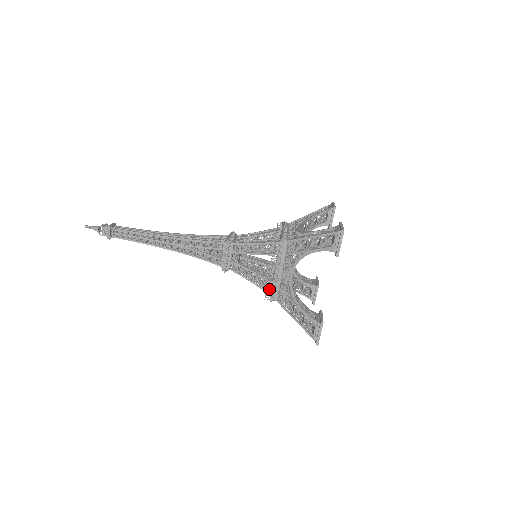
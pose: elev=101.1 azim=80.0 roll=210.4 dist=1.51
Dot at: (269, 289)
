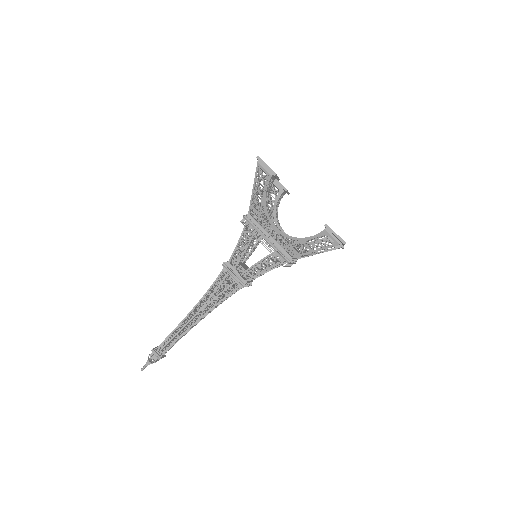
Dot at: (280, 258)
